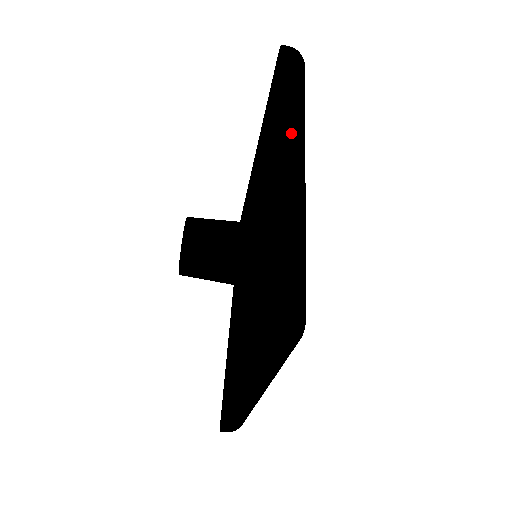
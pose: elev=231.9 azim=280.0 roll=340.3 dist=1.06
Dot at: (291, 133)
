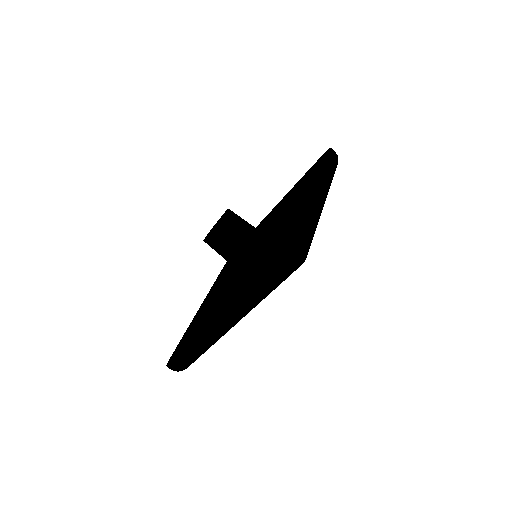
Dot at: (325, 183)
